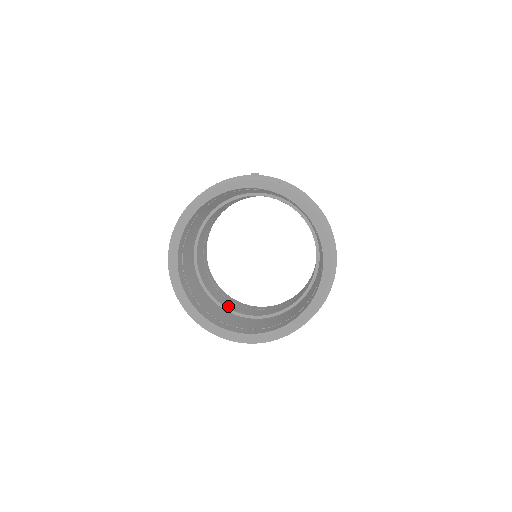
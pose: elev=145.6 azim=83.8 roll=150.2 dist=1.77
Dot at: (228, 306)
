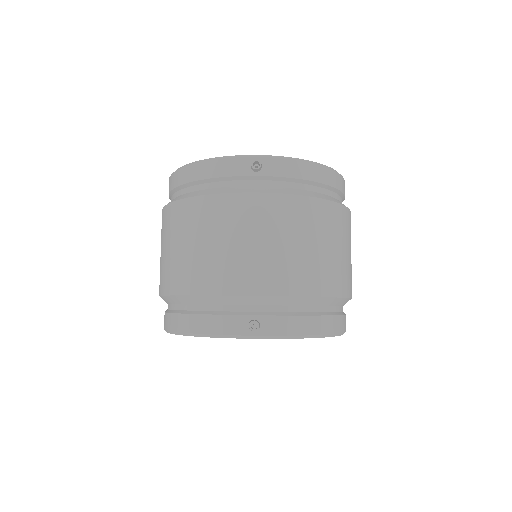
Dot at: occluded
